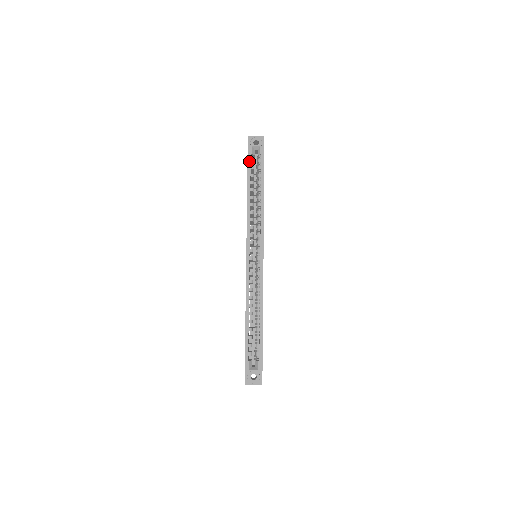
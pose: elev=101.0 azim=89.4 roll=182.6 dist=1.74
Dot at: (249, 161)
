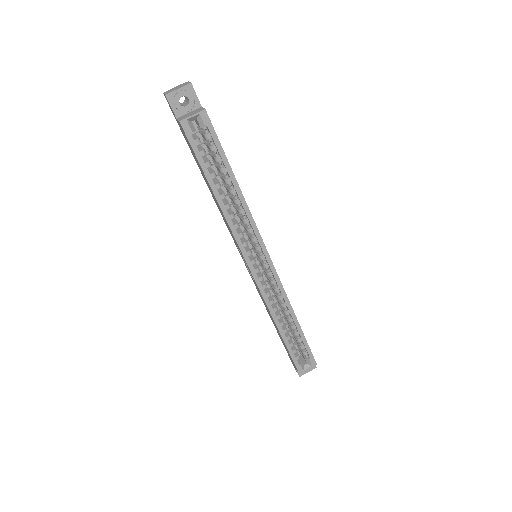
Dot at: (194, 146)
